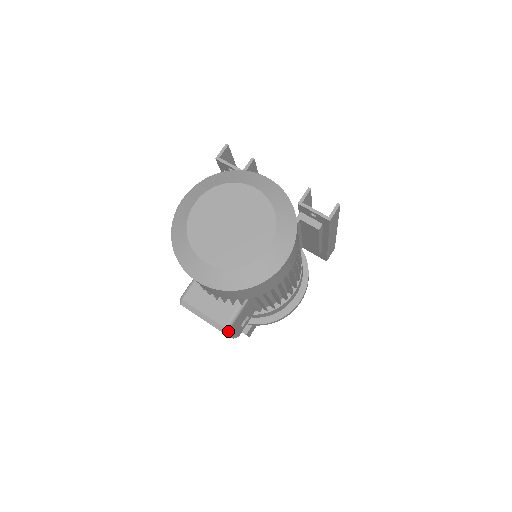
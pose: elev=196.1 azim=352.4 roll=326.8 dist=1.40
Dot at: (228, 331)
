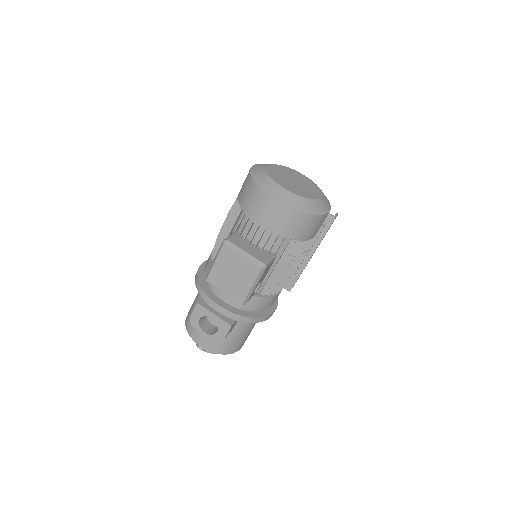
Dot at: (264, 270)
